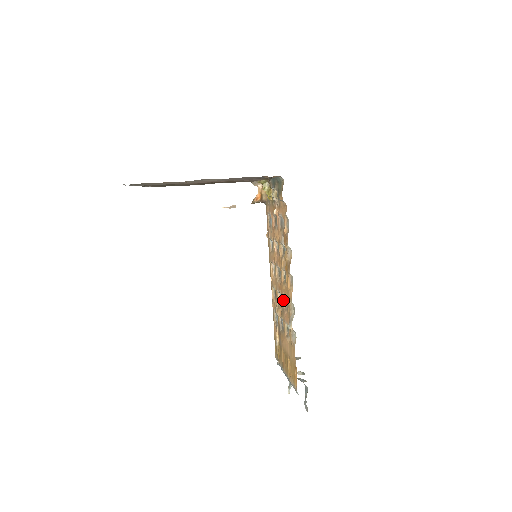
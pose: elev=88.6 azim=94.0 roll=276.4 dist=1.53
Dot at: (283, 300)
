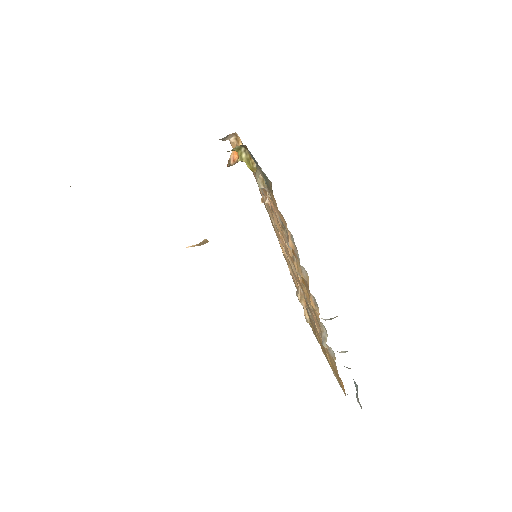
Dot at: (306, 299)
